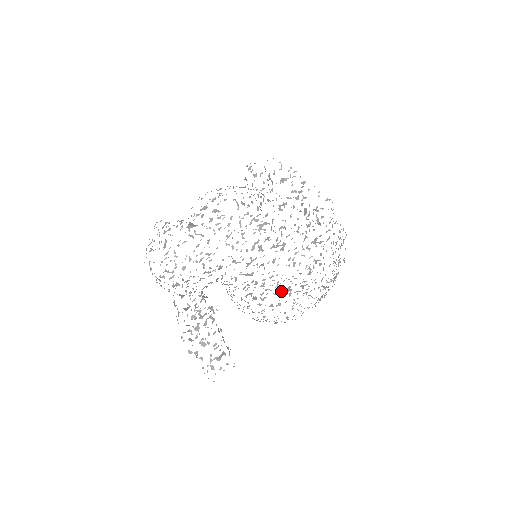
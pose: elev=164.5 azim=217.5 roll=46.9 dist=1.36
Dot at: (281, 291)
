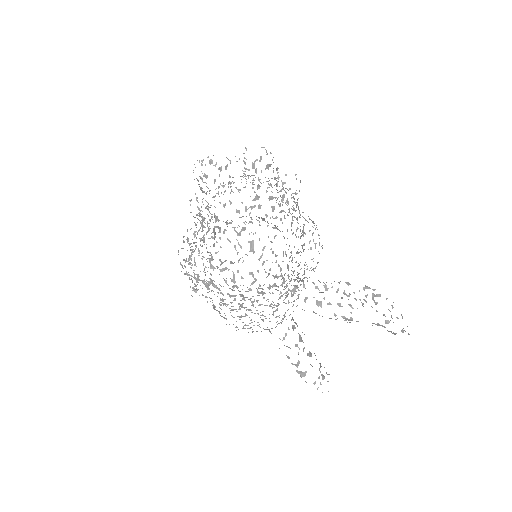
Dot at: occluded
